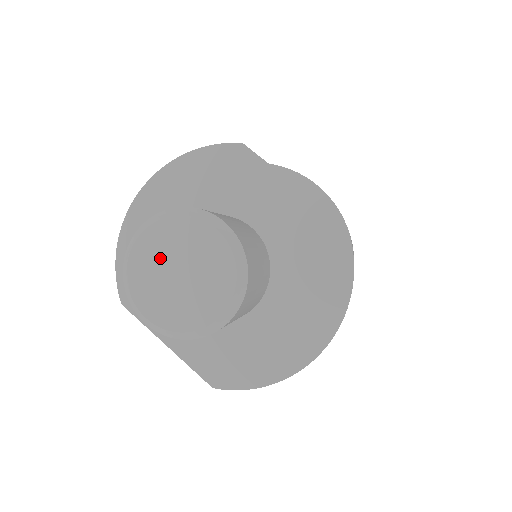
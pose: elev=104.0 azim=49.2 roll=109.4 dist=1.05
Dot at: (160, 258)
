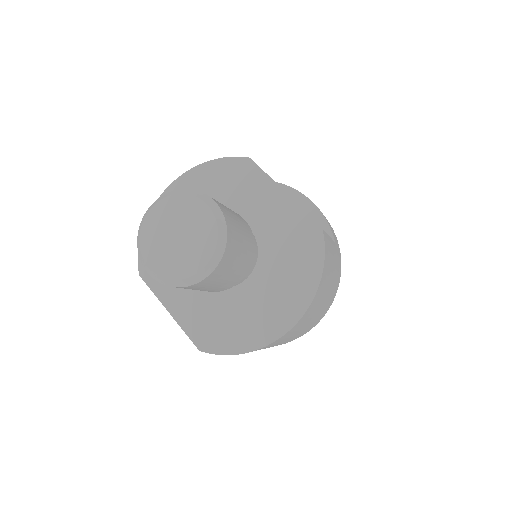
Dot at: (165, 223)
